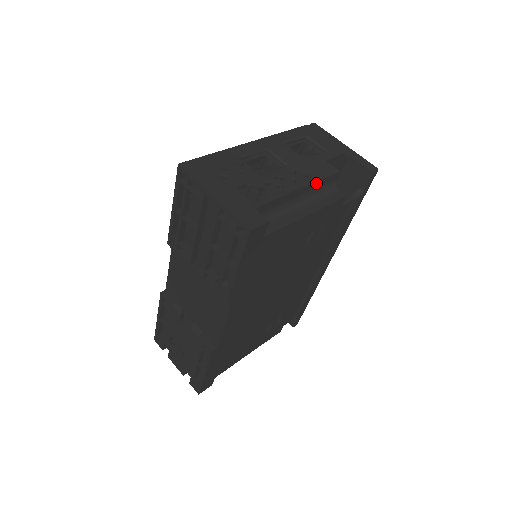
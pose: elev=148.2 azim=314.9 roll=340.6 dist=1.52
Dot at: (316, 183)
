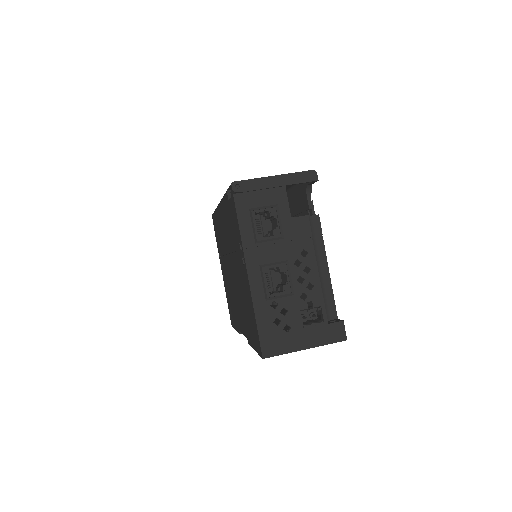
Dot at: (313, 247)
